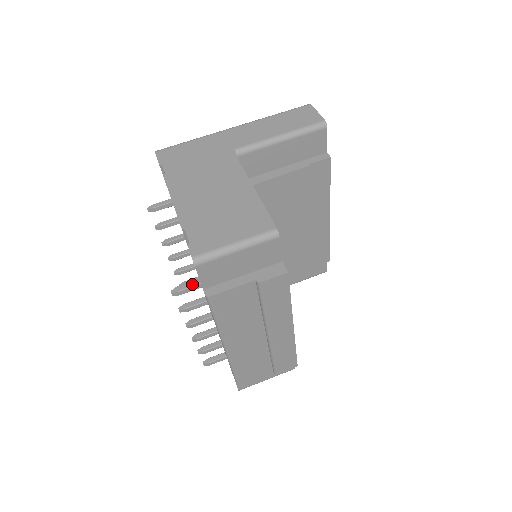
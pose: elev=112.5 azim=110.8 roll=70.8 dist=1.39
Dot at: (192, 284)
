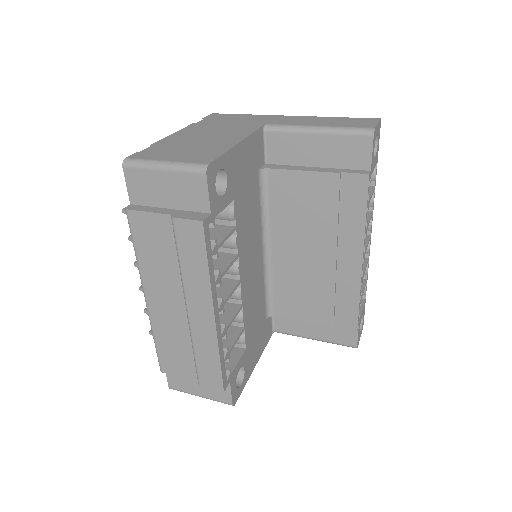
Dot at: occluded
